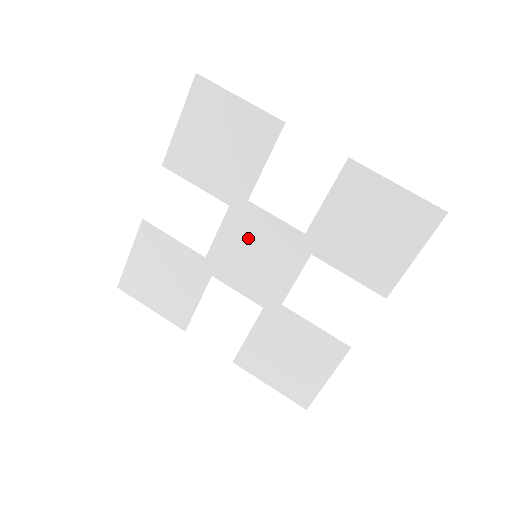
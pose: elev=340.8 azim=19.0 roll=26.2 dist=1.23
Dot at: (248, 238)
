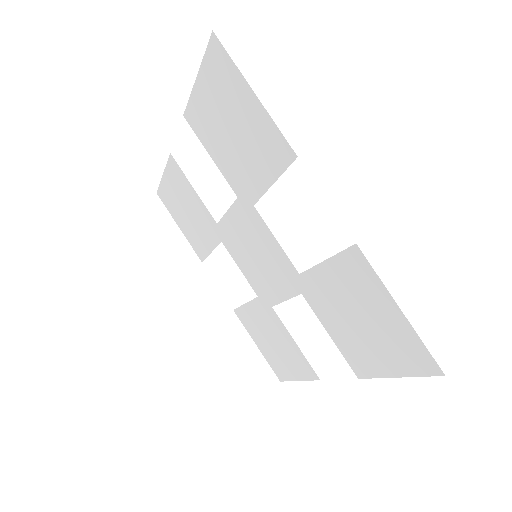
Dot at: (251, 237)
